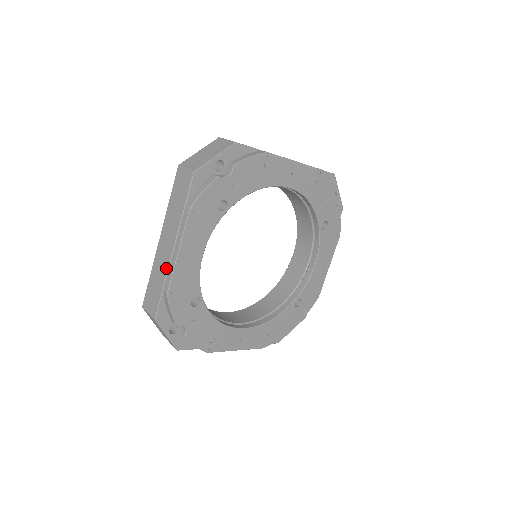
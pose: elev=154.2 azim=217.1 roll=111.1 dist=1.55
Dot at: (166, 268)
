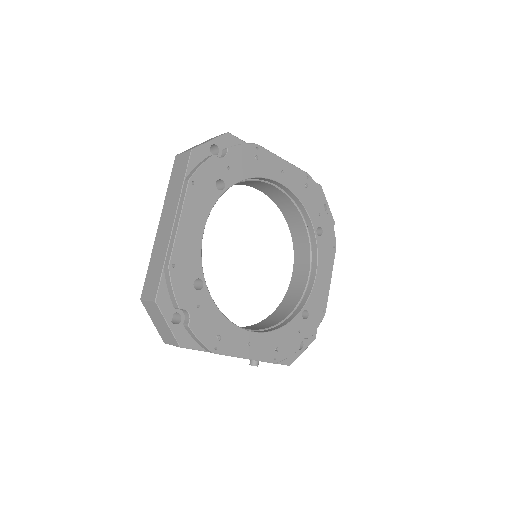
Dot at: (166, 244)
